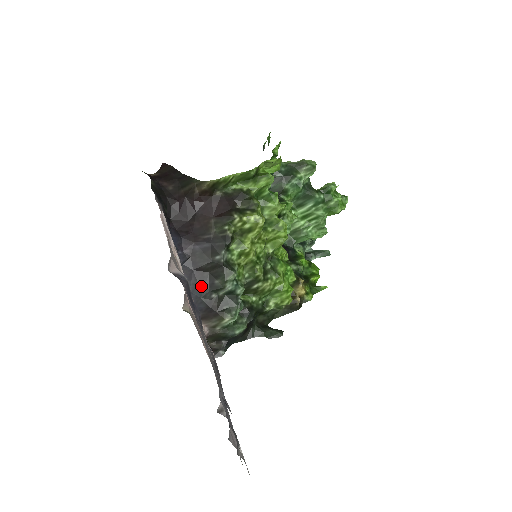
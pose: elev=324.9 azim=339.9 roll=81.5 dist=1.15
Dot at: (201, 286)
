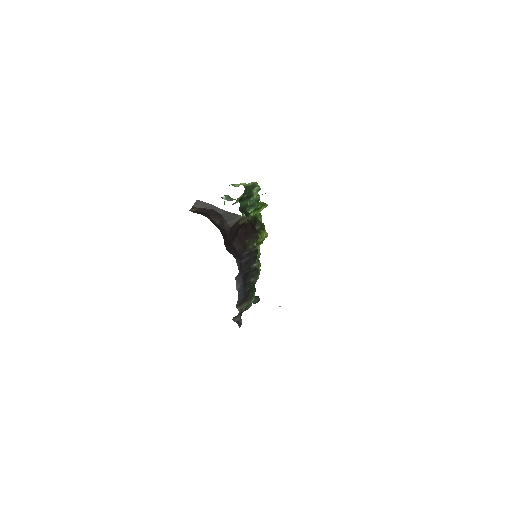
Dot at: (244, 285)
